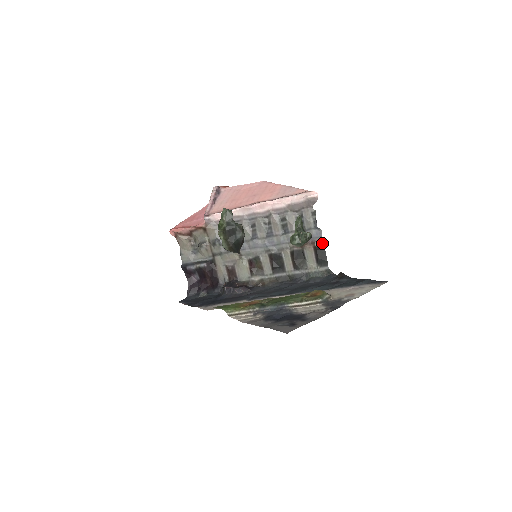
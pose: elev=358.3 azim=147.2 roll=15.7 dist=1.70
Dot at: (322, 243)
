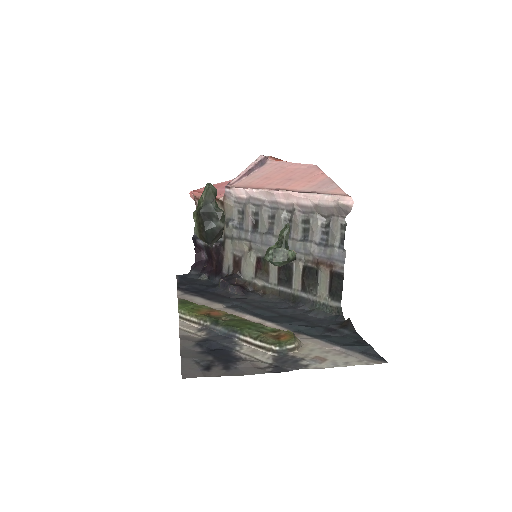
Dot at: (342, 270)
